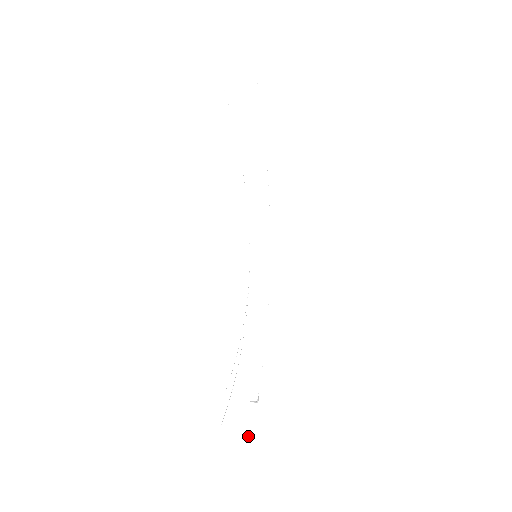
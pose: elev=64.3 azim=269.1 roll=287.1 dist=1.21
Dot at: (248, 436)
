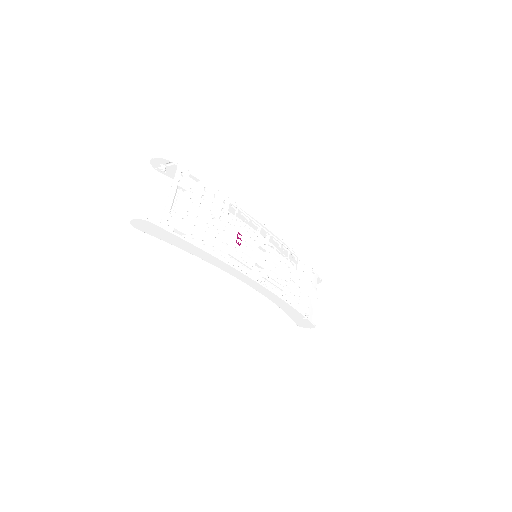
Dot at: occluded
